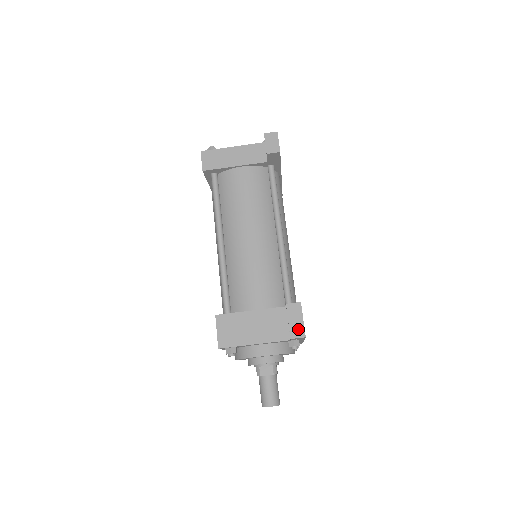
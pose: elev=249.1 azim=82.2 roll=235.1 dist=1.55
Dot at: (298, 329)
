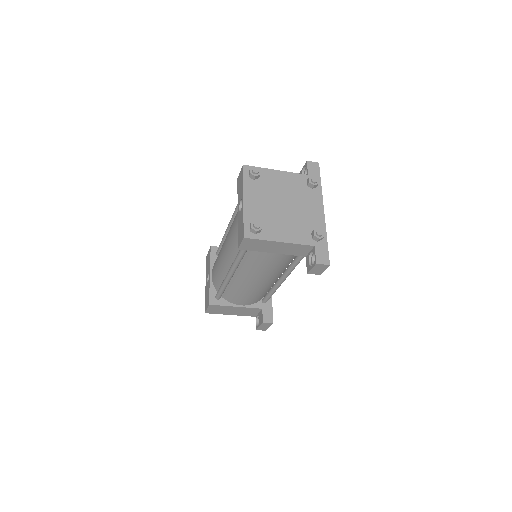
Dot at: (263, 329)
